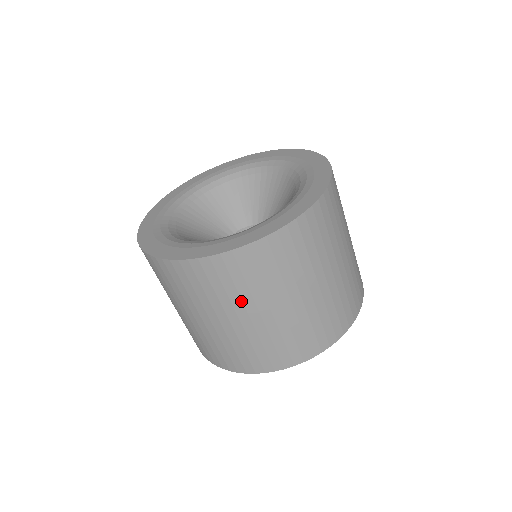
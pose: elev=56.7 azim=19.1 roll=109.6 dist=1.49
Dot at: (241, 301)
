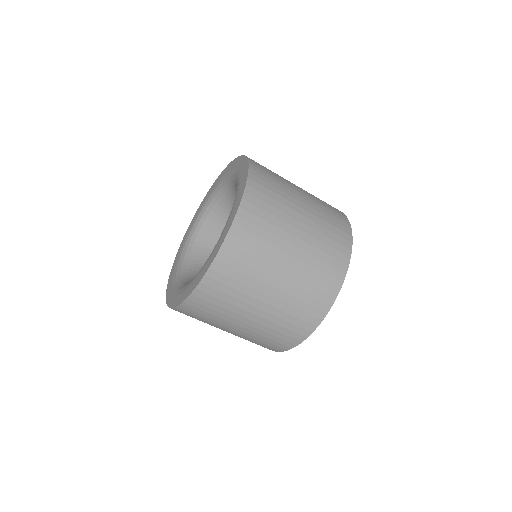
Dot at: (270, 256)
